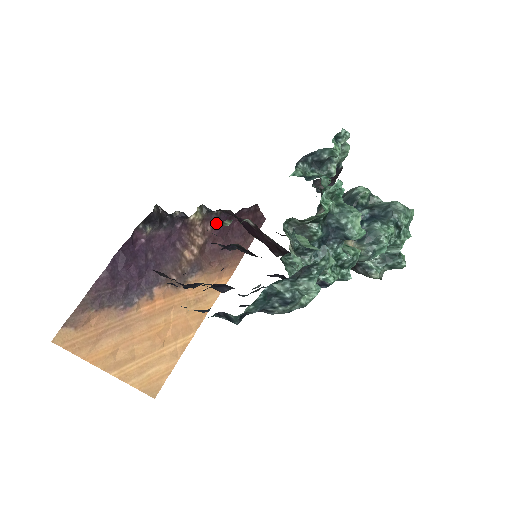
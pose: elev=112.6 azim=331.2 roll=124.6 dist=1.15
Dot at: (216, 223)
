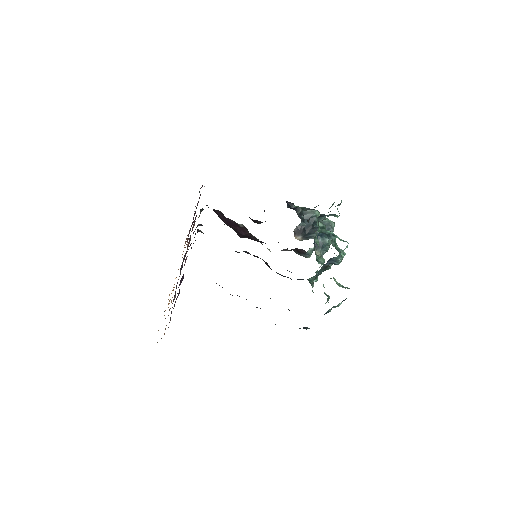
Dot at: occluded
